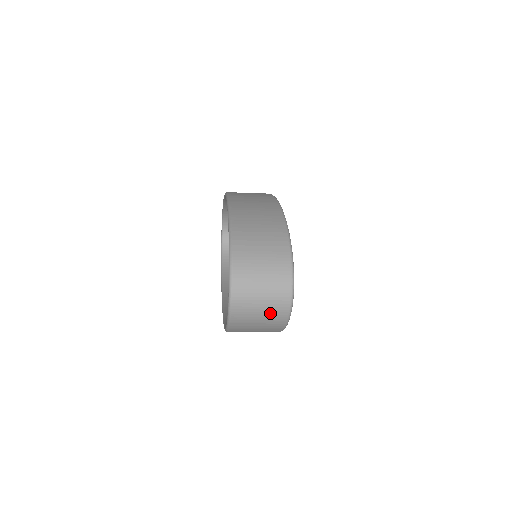
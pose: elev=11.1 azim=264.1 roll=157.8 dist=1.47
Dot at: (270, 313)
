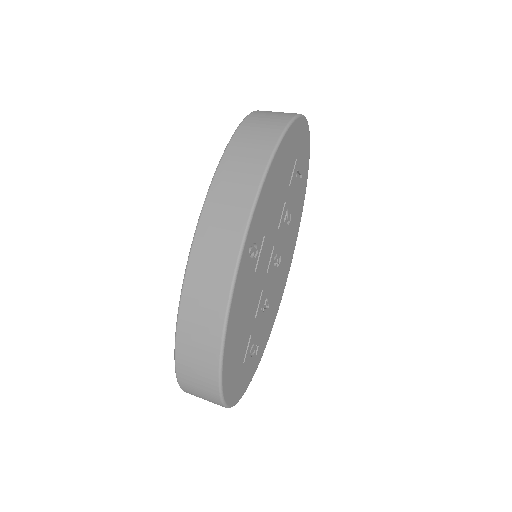
Dot at: occluded
